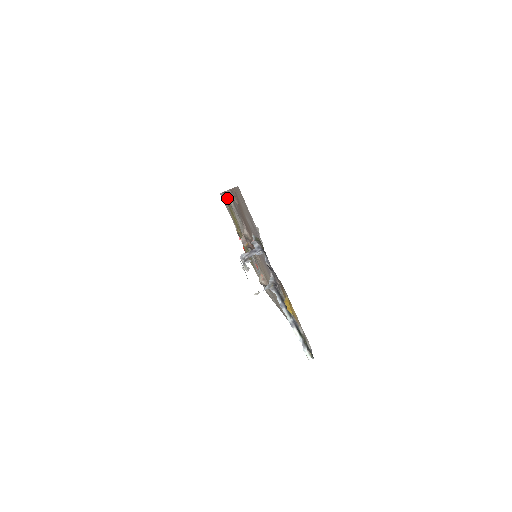
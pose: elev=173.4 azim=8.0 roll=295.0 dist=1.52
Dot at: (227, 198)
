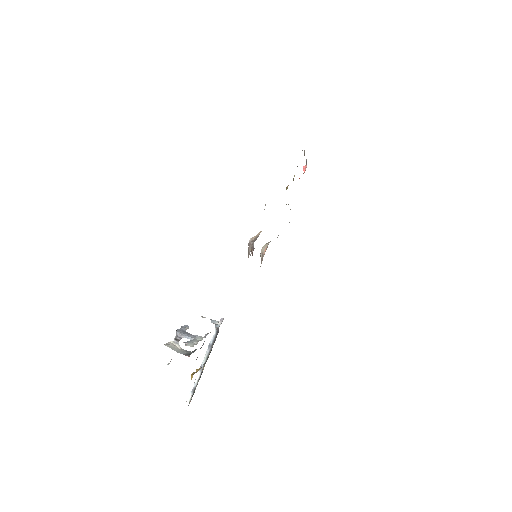
Dot at: occluded
